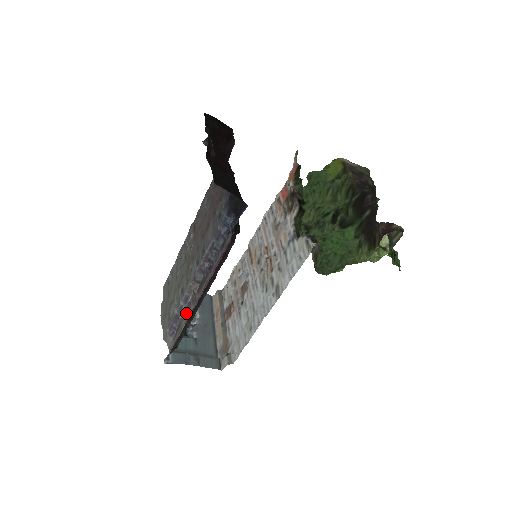
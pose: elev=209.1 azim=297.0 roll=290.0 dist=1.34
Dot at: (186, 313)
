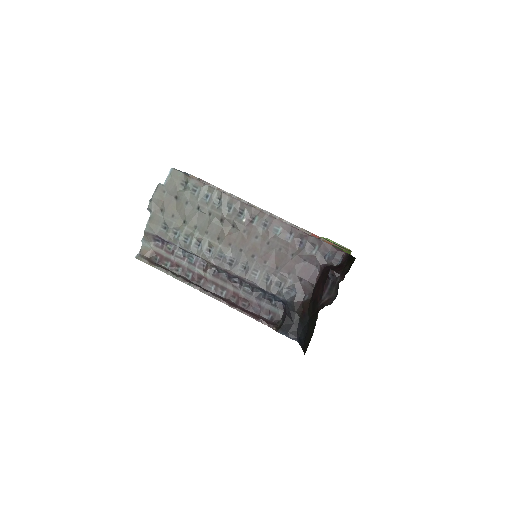
Dot at: (186, 259)
